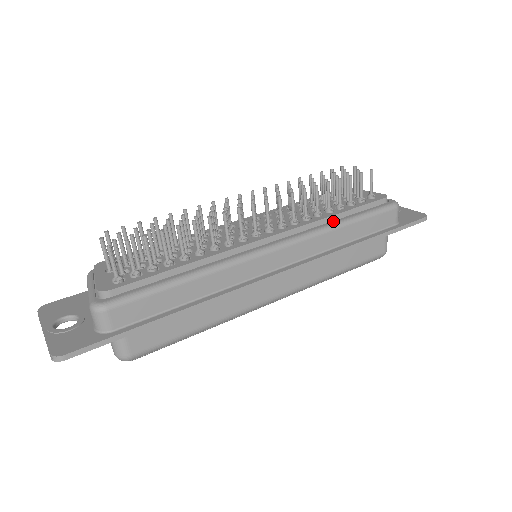
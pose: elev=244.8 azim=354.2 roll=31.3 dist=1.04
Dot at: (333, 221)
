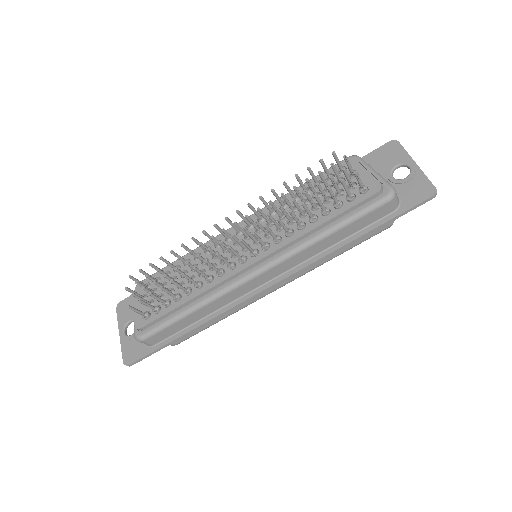
Dot at: (315, 233)
